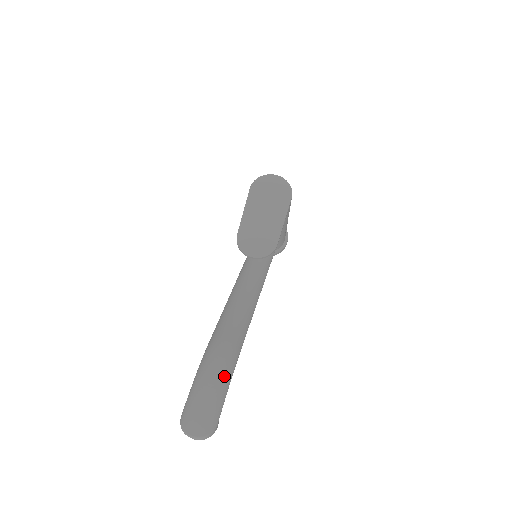
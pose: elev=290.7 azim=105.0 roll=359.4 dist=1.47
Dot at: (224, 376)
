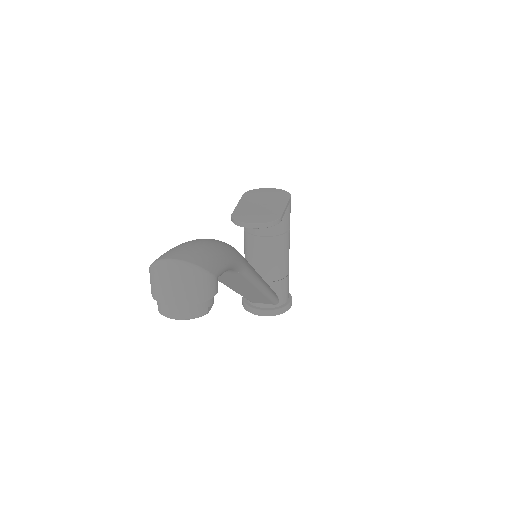
Dot at: (224, 245)
